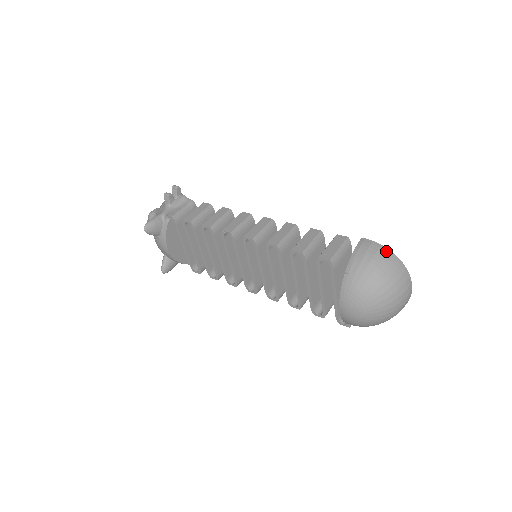
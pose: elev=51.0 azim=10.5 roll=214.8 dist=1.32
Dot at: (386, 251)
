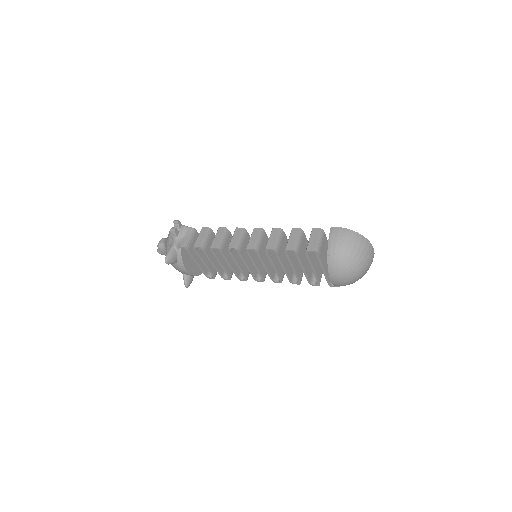
Dot at: (350, 232)
